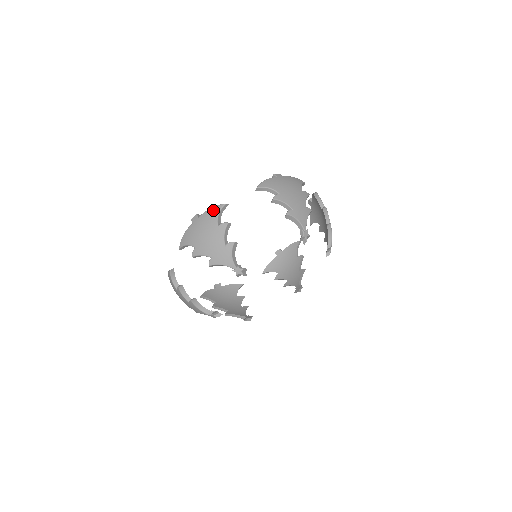
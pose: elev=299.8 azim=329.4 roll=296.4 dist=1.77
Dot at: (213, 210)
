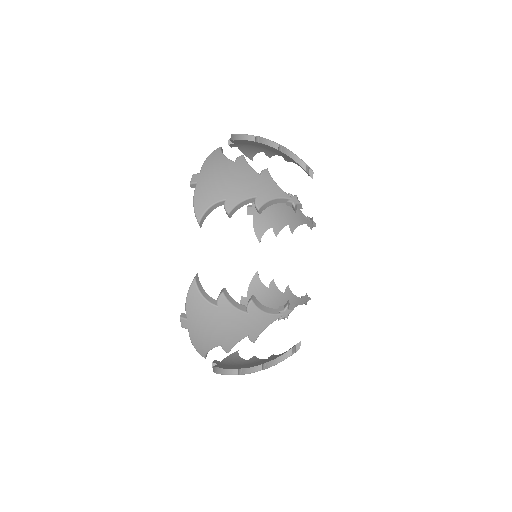
Dot at: occluded
